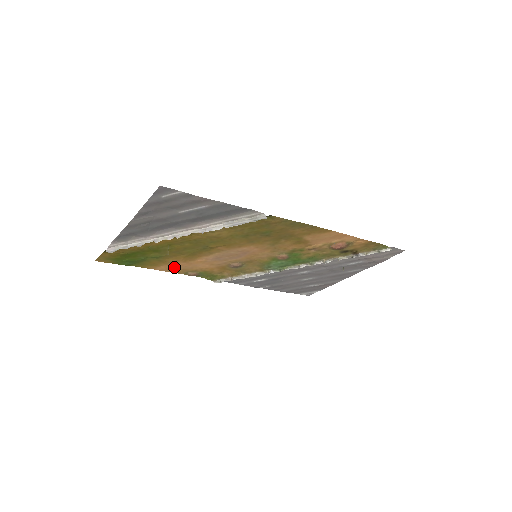
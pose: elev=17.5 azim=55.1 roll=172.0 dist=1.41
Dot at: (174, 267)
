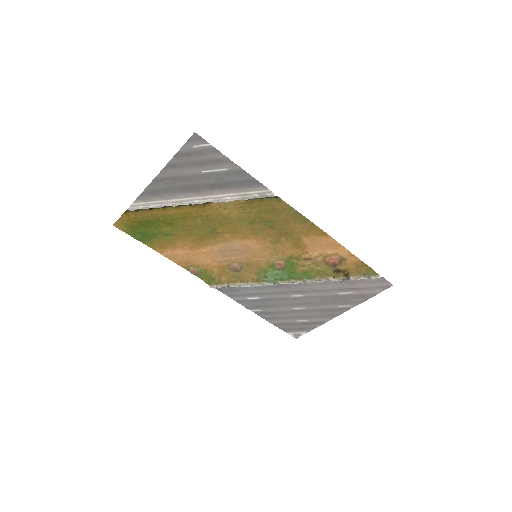
Dot at: (179, 255)
